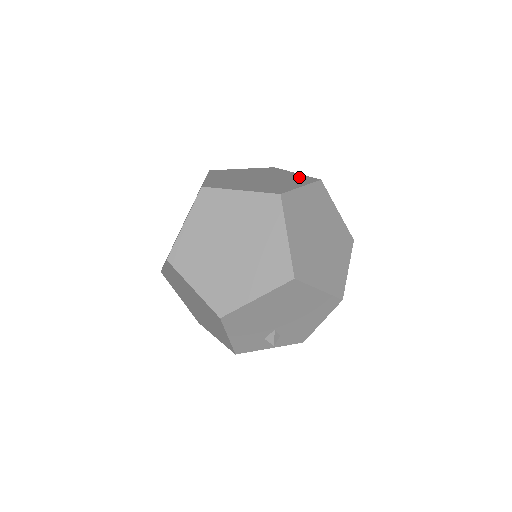
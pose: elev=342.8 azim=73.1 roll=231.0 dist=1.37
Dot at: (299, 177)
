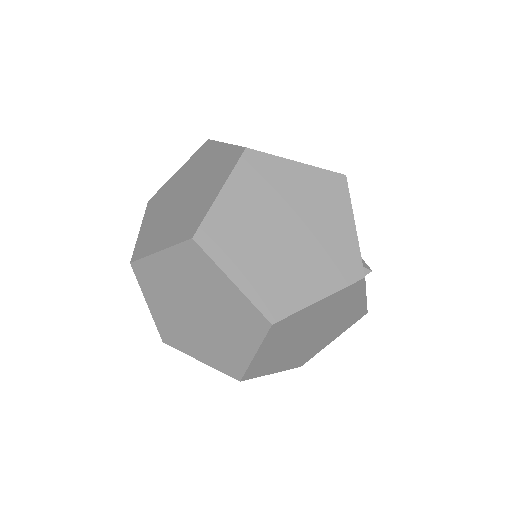
Dot at: occluded
